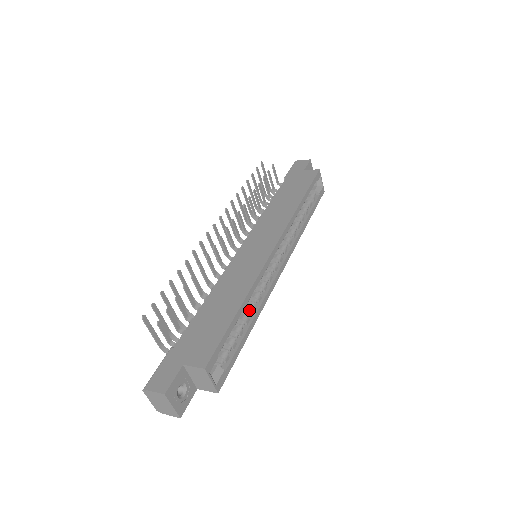
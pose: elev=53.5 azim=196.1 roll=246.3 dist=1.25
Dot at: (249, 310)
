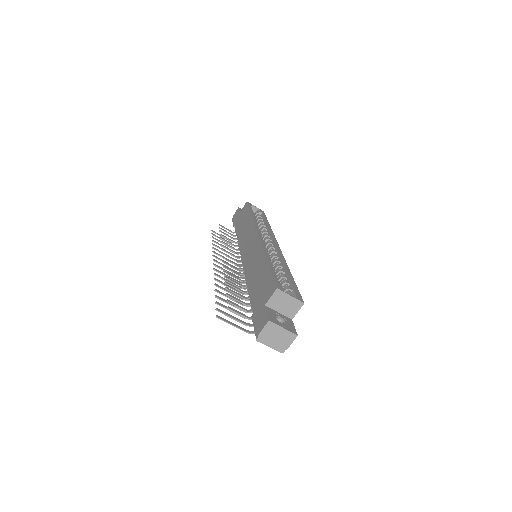
Dot at: (278, 268)
